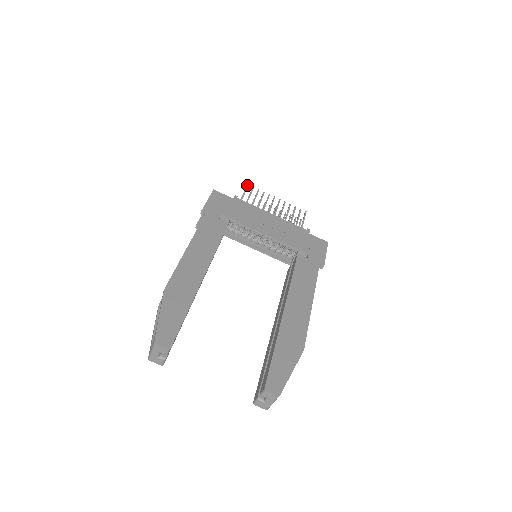
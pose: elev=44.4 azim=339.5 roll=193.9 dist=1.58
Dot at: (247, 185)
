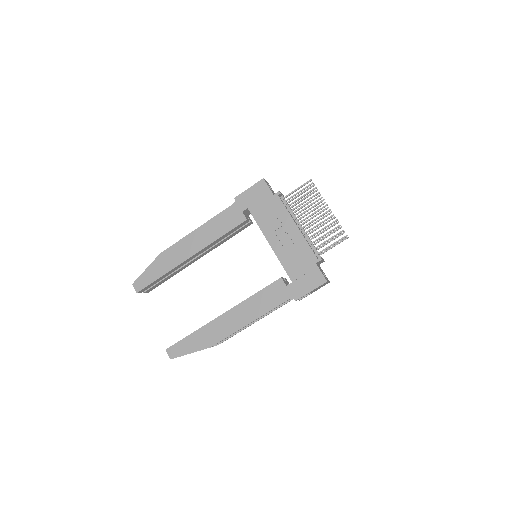
Dot at: (309, 180)
